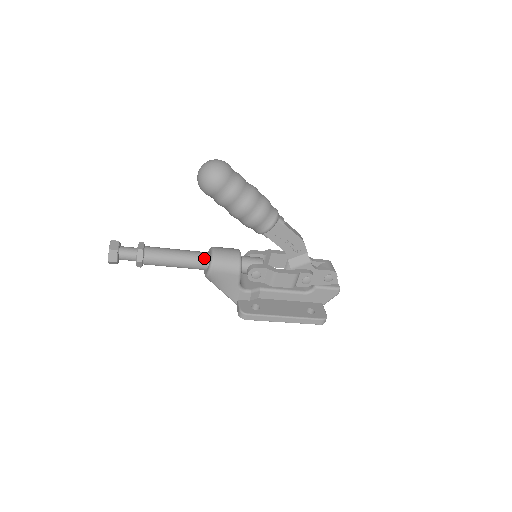
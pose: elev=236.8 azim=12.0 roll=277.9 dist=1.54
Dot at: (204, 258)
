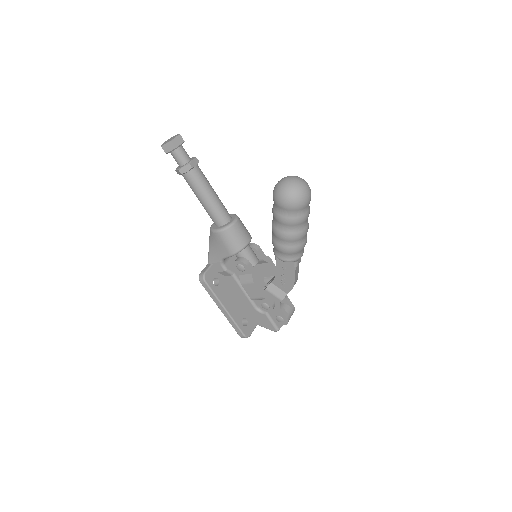
Dot at: (223, 219)
